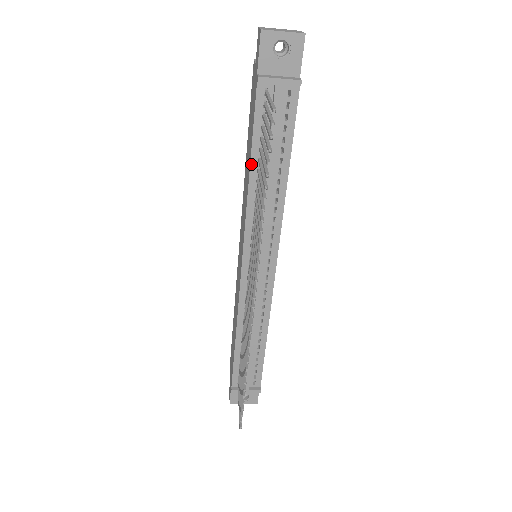
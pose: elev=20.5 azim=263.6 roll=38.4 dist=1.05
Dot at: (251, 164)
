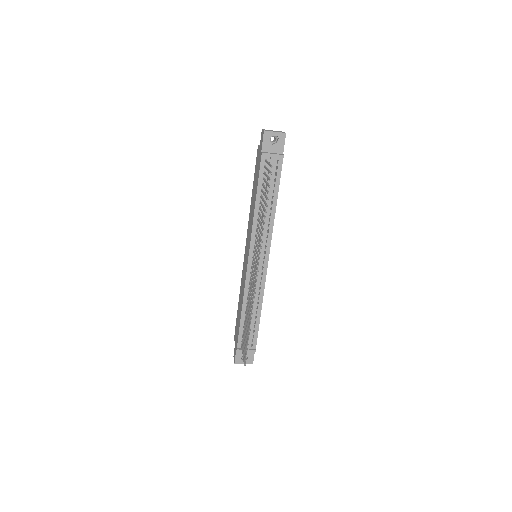
Dot at: (256, 198)
